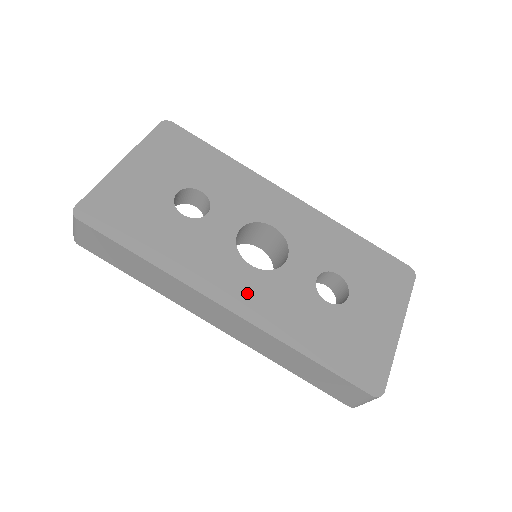
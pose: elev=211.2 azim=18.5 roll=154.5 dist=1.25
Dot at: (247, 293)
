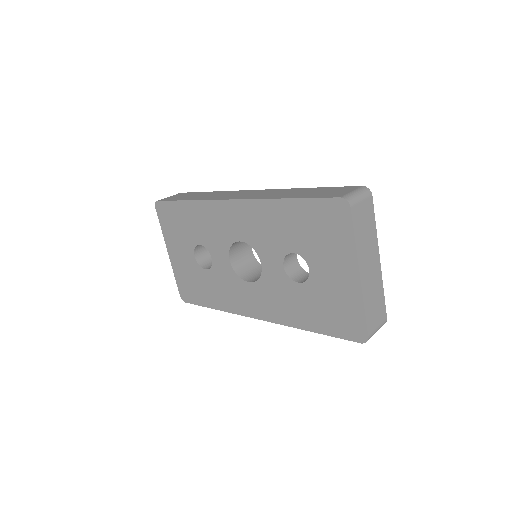
Dot at: (259, 304)
